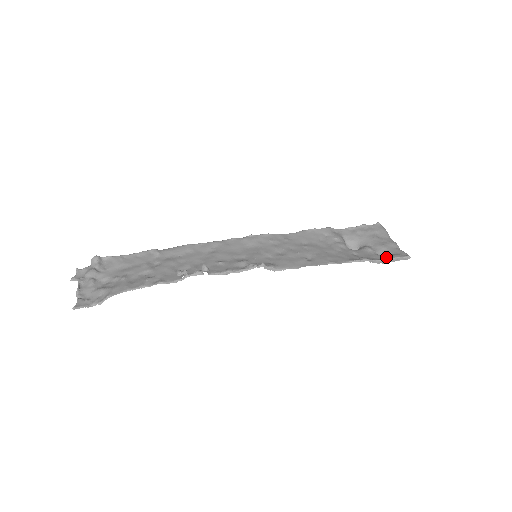
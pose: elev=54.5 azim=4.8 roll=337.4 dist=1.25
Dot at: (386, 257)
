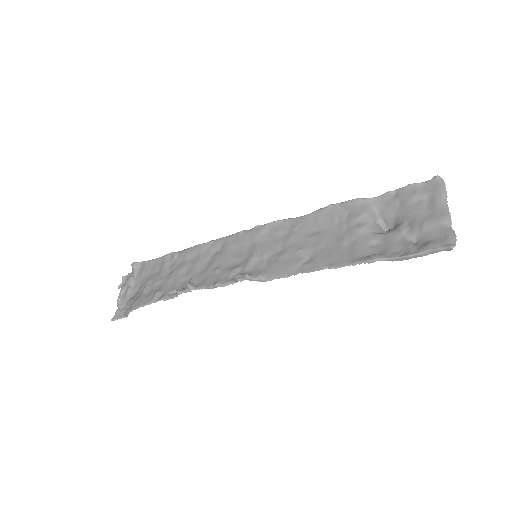
Dot at: (415, 249)
